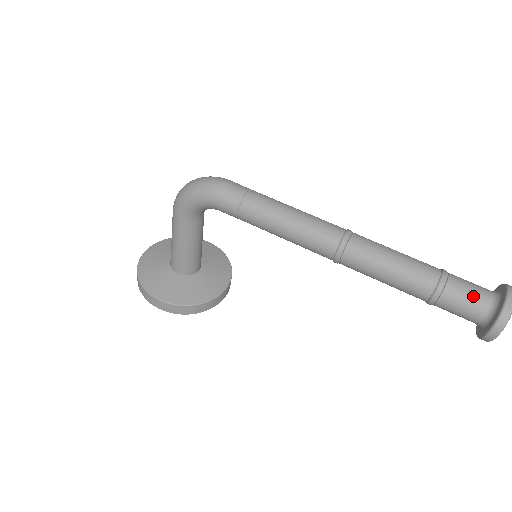
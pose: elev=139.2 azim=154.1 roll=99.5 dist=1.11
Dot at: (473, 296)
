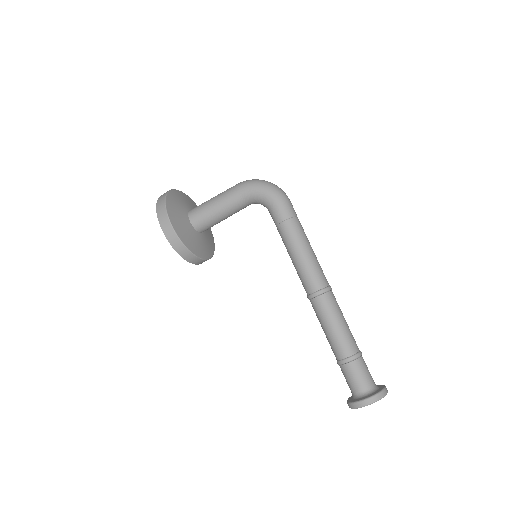
Dot at: (367, 375)
